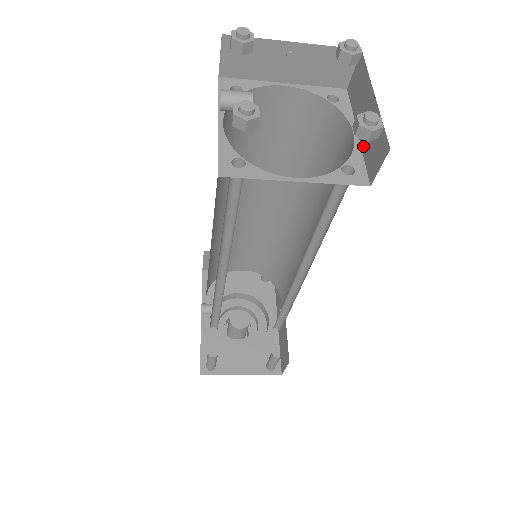
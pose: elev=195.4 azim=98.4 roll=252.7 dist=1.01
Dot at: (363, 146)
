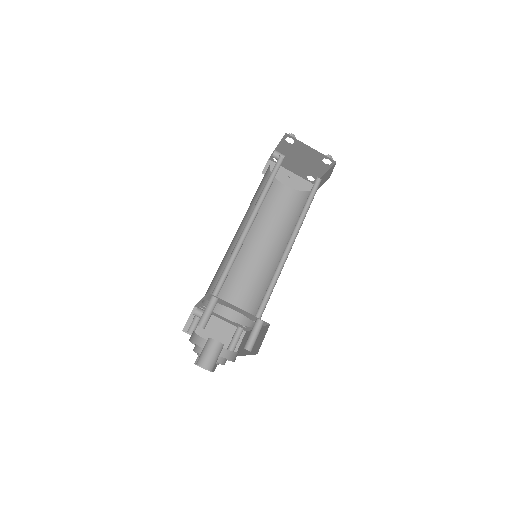
Dot at: (322, 184)
